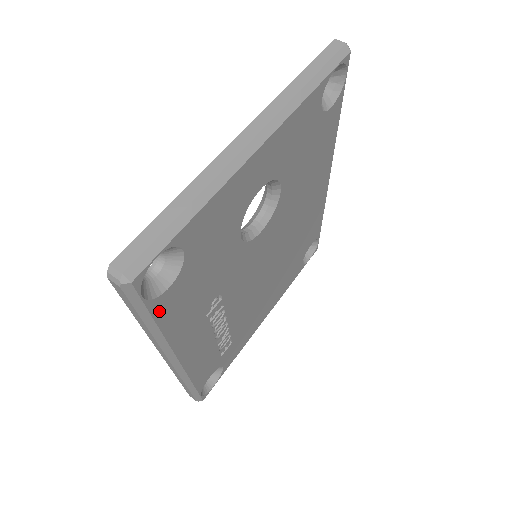
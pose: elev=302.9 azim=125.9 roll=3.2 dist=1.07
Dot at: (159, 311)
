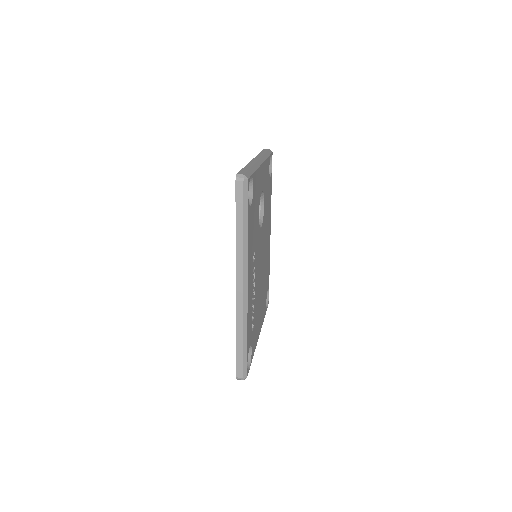
Dot at: (249, 218)
